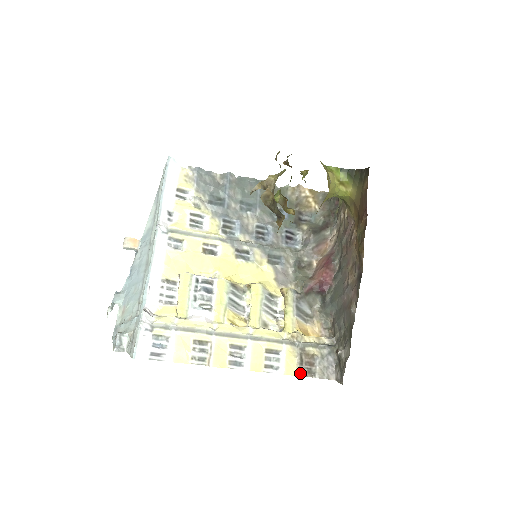
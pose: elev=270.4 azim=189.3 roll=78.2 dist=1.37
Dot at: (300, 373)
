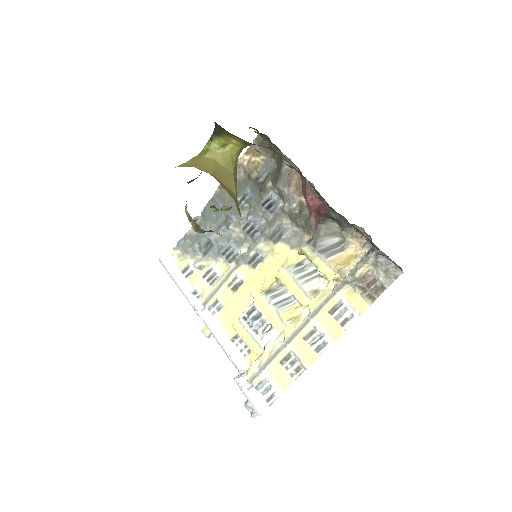
Dot at: (371, 300)
